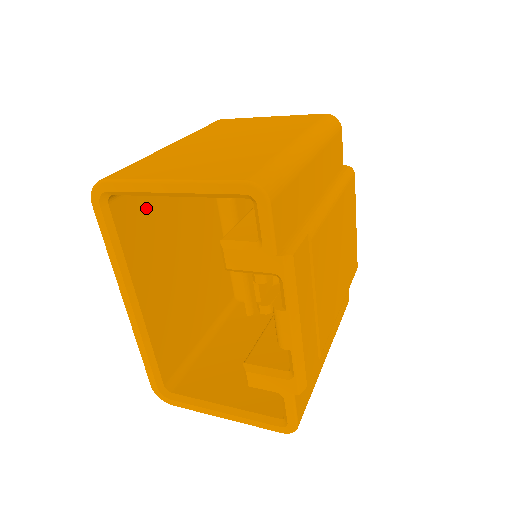
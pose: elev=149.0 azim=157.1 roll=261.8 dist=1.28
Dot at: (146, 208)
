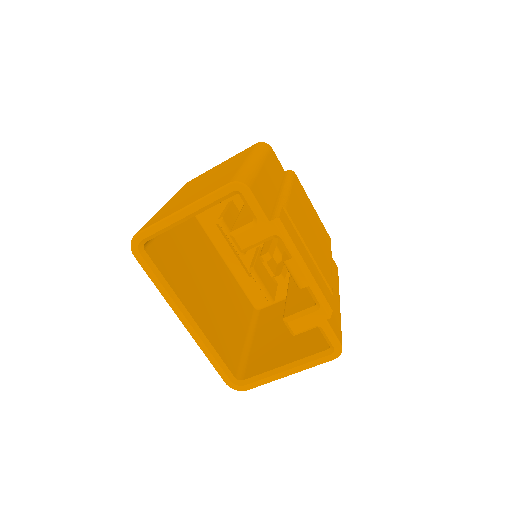
Dot at: (168, 250)
